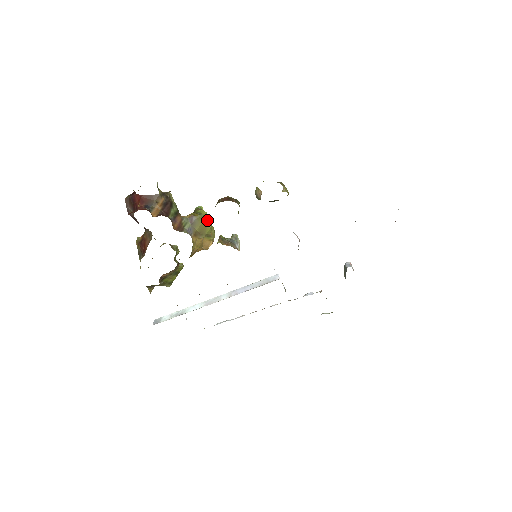
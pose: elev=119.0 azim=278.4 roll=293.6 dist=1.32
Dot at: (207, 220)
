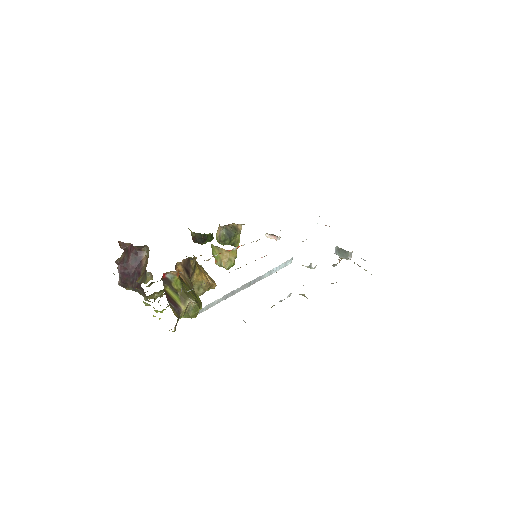
Dot at: occluded
